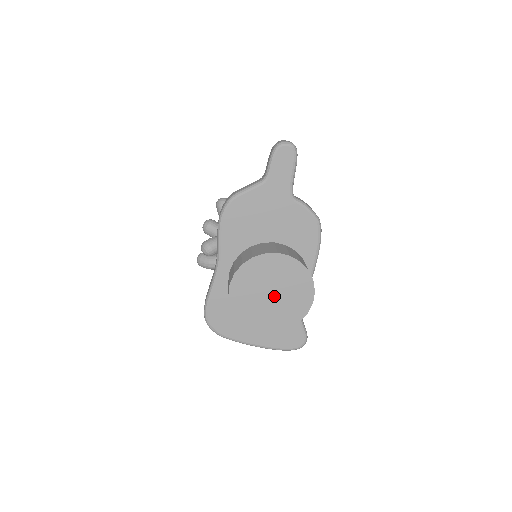
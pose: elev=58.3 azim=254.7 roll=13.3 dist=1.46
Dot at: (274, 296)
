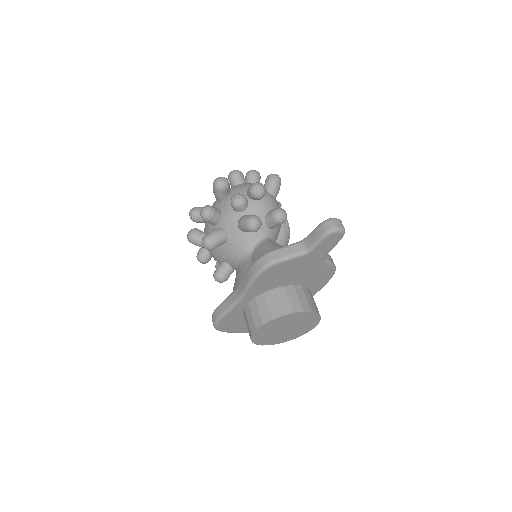
Dot at: (287, 330)
